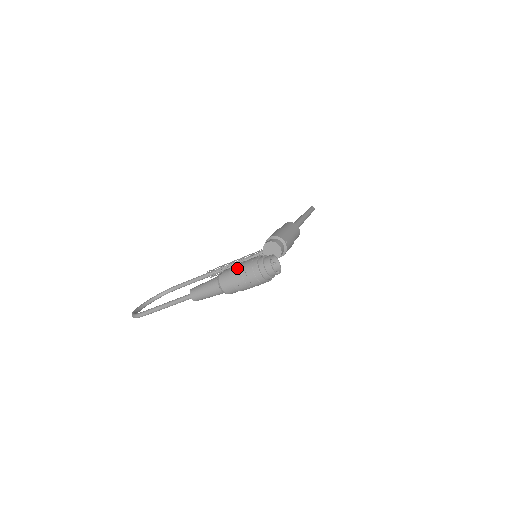
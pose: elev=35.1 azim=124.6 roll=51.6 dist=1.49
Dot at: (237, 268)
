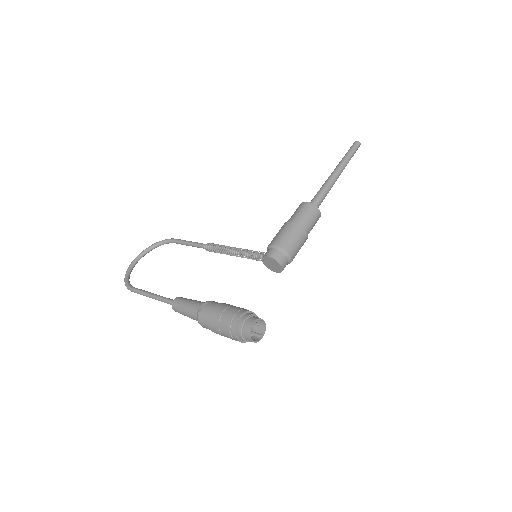
Dot at: (216, 319)
